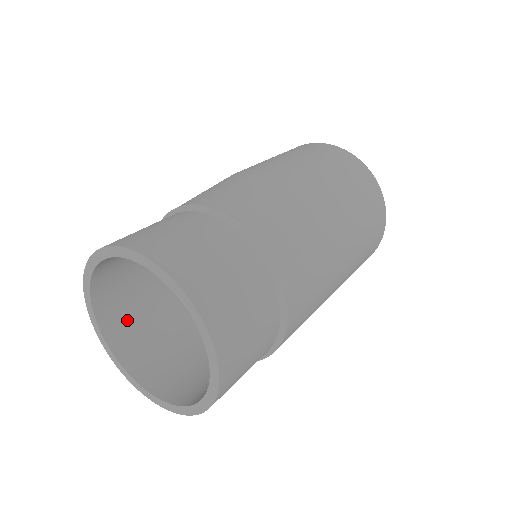
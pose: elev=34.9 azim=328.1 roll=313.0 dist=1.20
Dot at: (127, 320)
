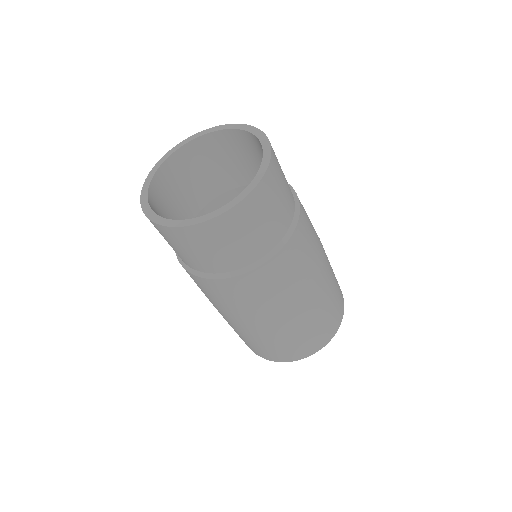
Dot at: (168, 190)
